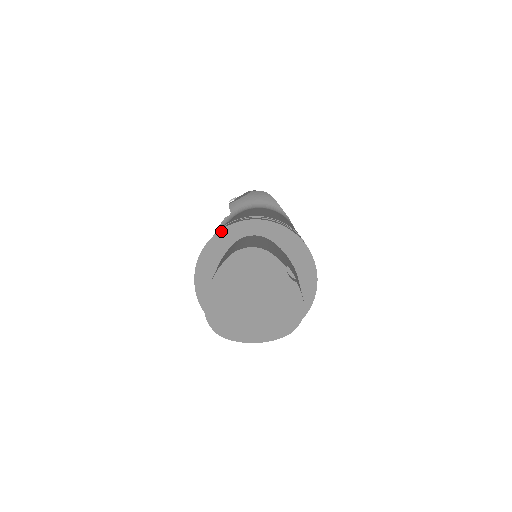
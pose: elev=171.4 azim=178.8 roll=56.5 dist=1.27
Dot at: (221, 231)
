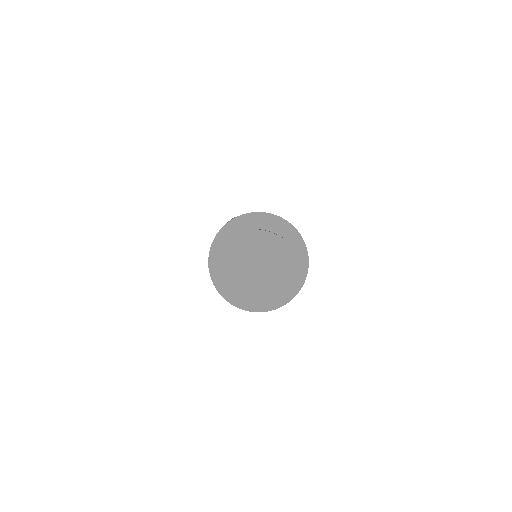
Dot at: (210, 251)
